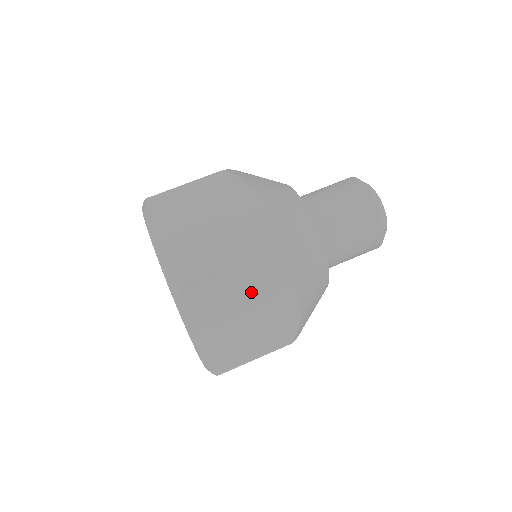
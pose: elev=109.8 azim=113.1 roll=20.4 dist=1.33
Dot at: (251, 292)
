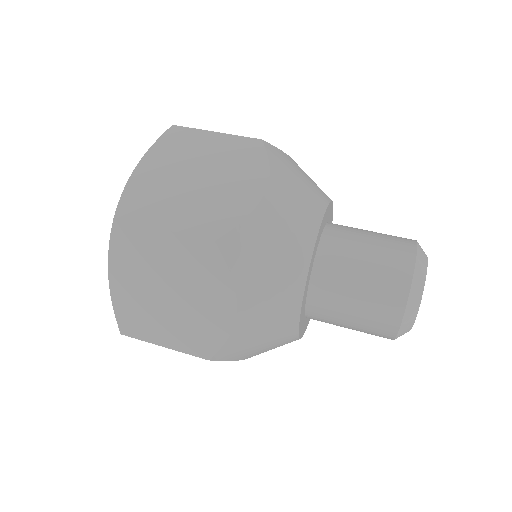
Dot at: (223, 159)
